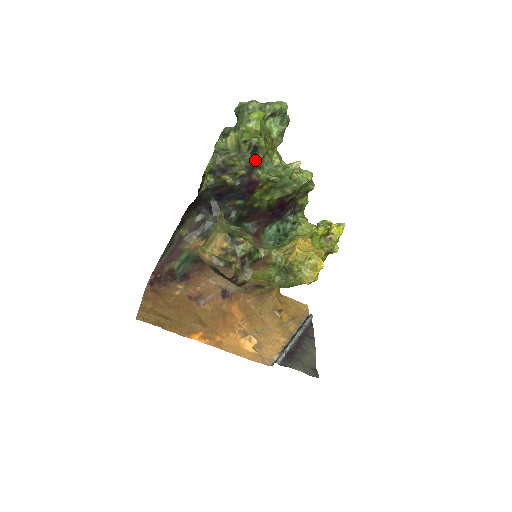
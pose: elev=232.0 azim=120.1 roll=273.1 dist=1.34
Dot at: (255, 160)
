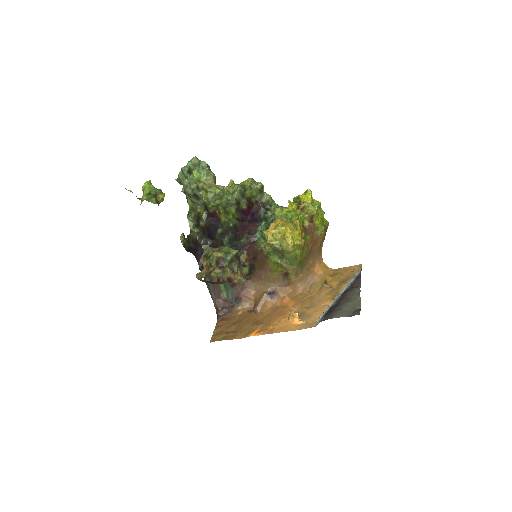
Dot at: (203, 201)
